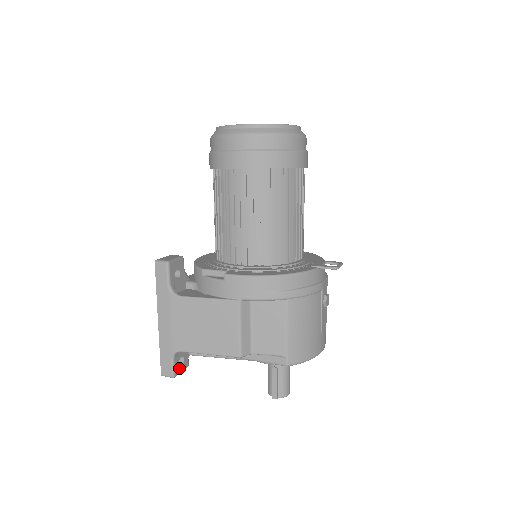
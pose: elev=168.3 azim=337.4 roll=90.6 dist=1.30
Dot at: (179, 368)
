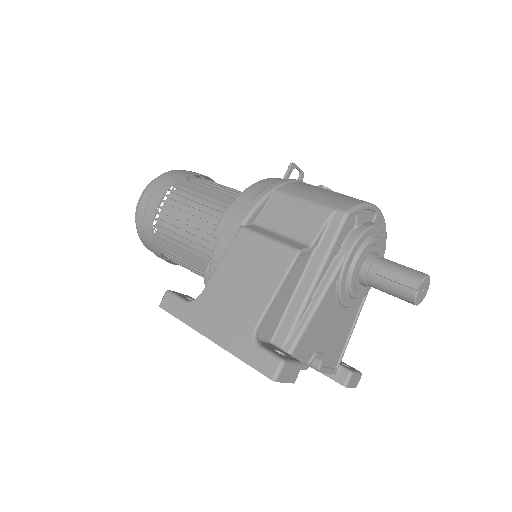
Dot at: (283, 357)
